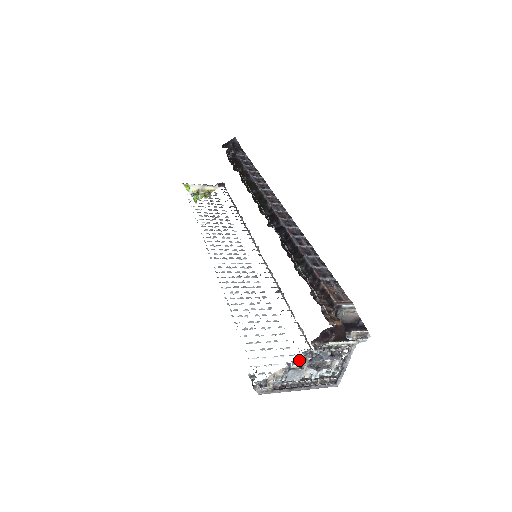
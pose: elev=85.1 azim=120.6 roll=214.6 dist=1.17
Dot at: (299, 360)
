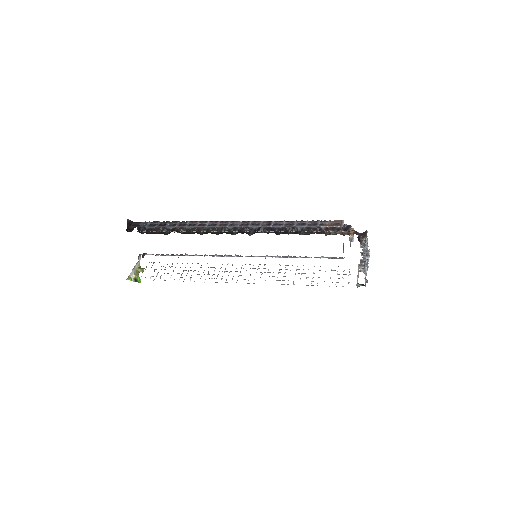
Dot at: (364, 258)
